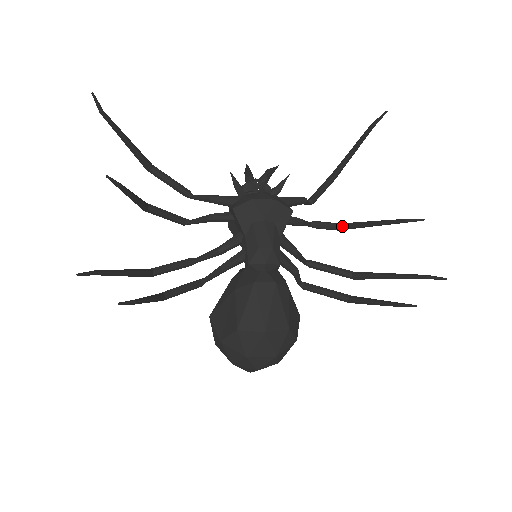
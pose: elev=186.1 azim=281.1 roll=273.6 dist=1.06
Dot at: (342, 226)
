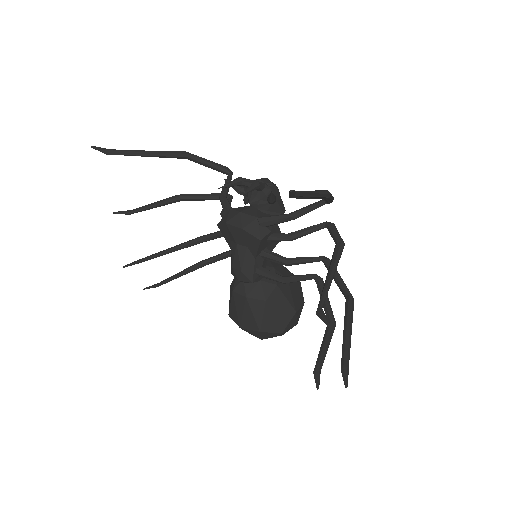
Dot at: (334, 251)
